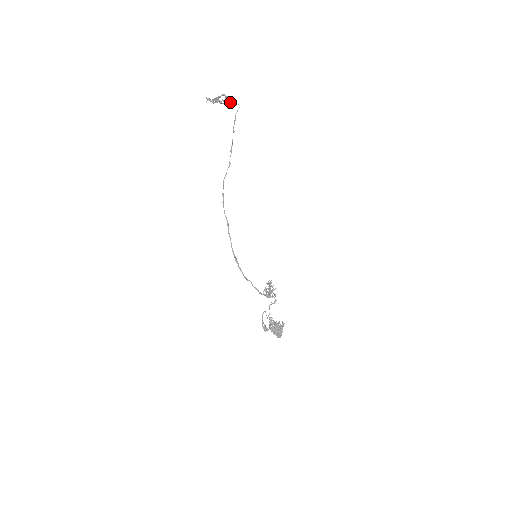
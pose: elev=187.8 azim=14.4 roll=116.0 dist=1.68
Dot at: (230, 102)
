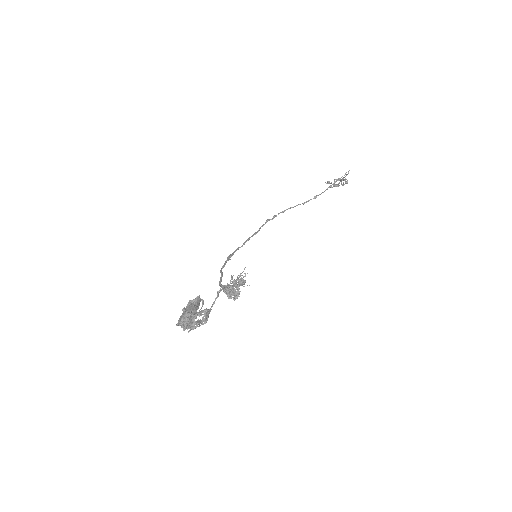
Dot at: occluded
